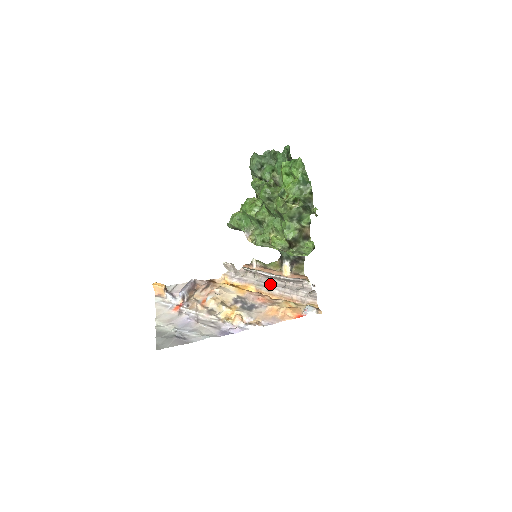
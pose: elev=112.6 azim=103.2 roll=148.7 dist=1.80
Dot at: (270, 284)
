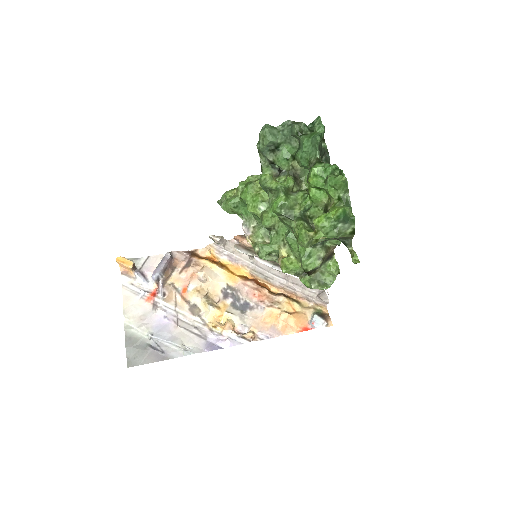
Dot at: (269, 272)
